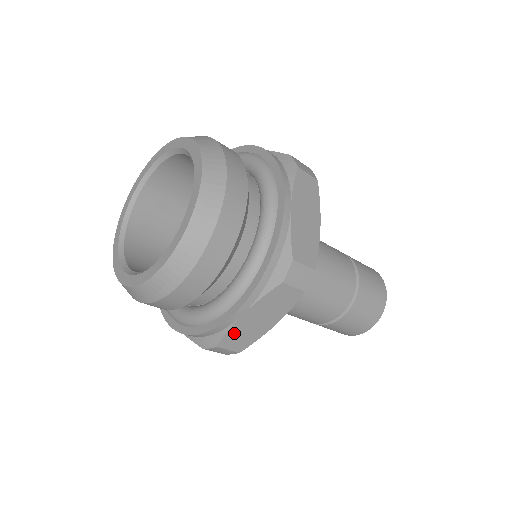
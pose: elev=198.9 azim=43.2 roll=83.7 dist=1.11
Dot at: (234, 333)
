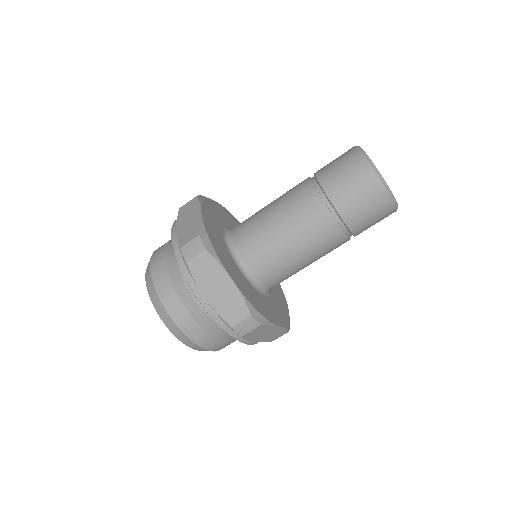
Dot at: (267, 339)
